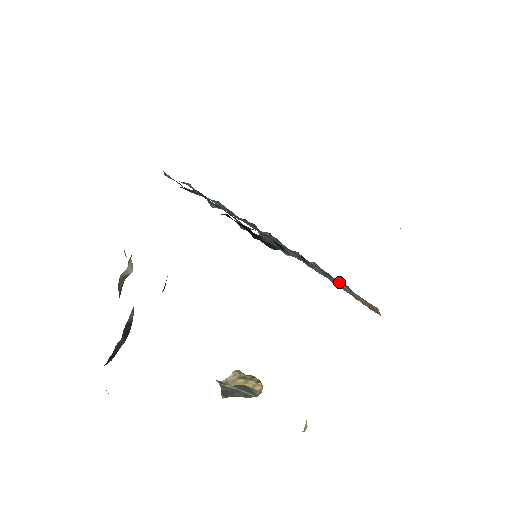
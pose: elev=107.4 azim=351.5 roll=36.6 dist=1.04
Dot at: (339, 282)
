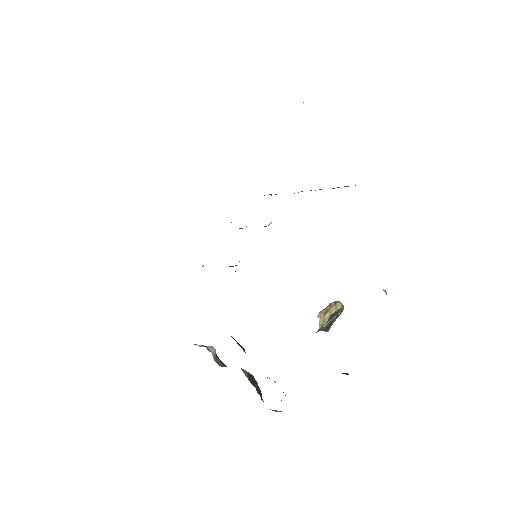
Dot at: occluded
